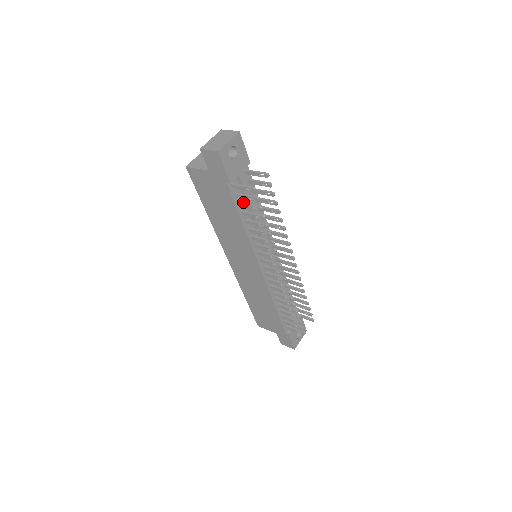
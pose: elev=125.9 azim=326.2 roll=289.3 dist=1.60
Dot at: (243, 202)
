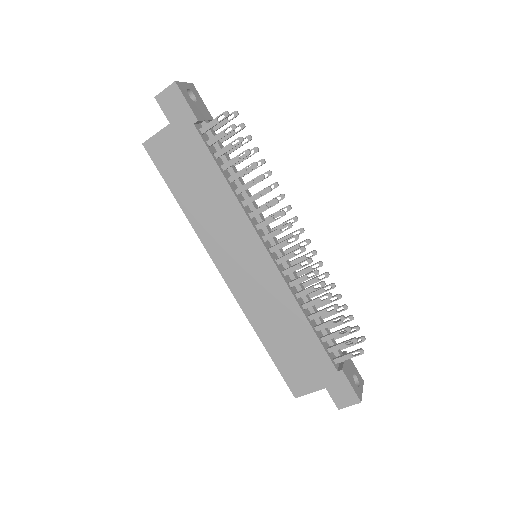
Dot at: (219, 150)
